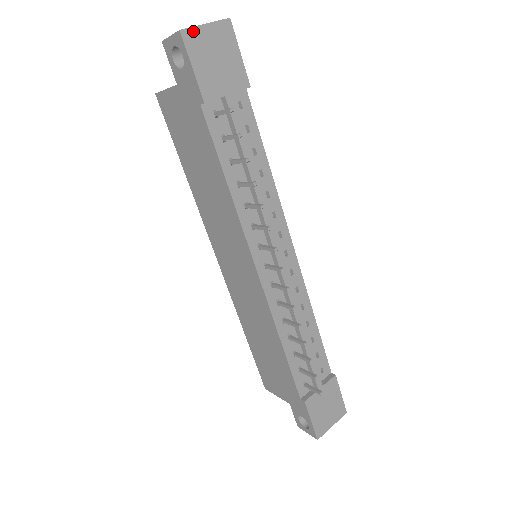
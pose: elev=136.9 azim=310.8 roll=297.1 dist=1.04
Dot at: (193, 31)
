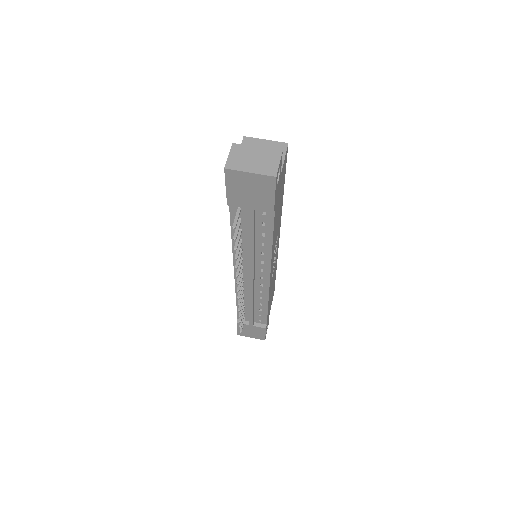
Dot at: (236, 172)
